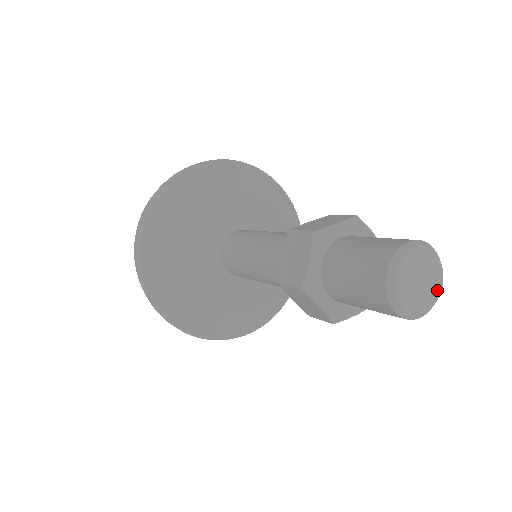
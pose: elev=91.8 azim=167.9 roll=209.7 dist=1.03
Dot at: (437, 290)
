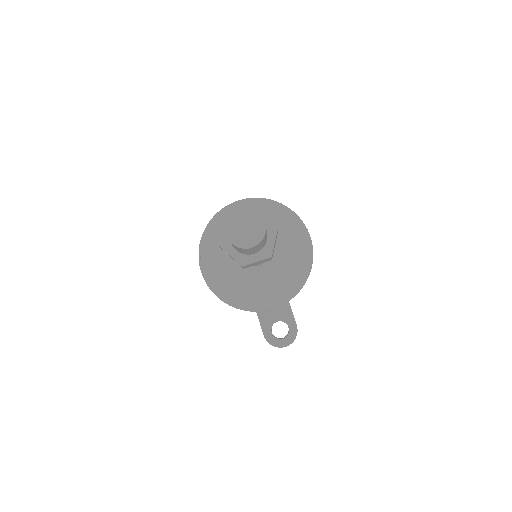
Dot at: (247, 242)
